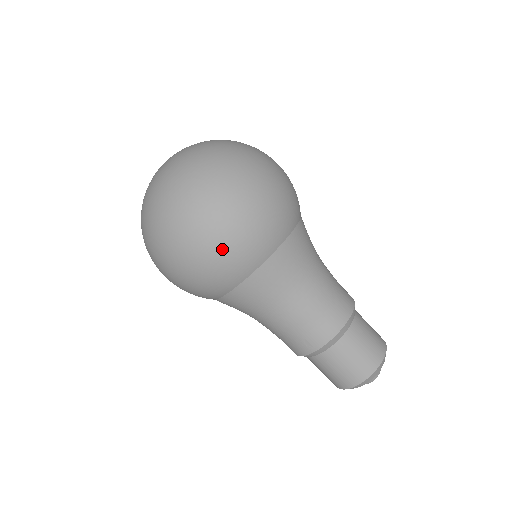
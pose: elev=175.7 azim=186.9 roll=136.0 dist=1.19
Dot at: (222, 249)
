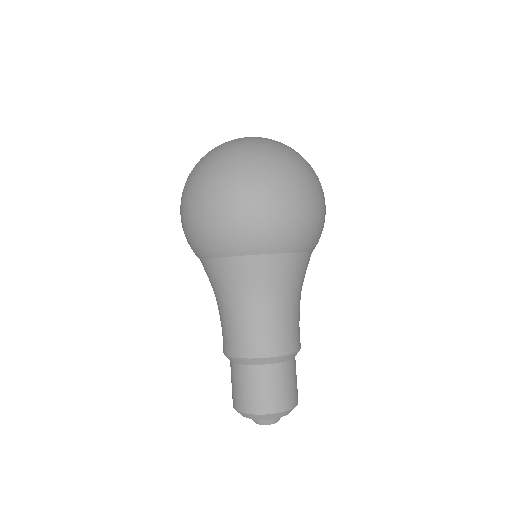
Dot at: (199, 222)
